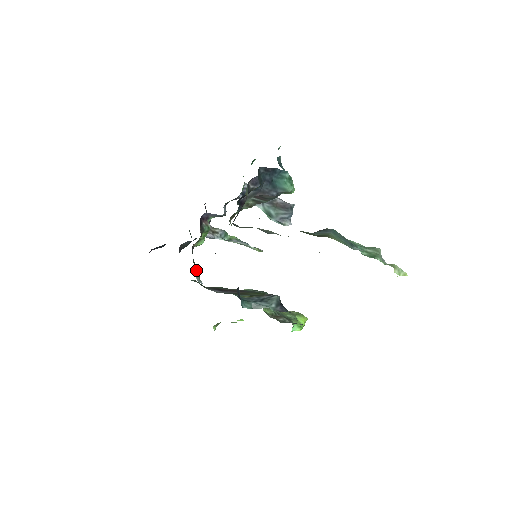
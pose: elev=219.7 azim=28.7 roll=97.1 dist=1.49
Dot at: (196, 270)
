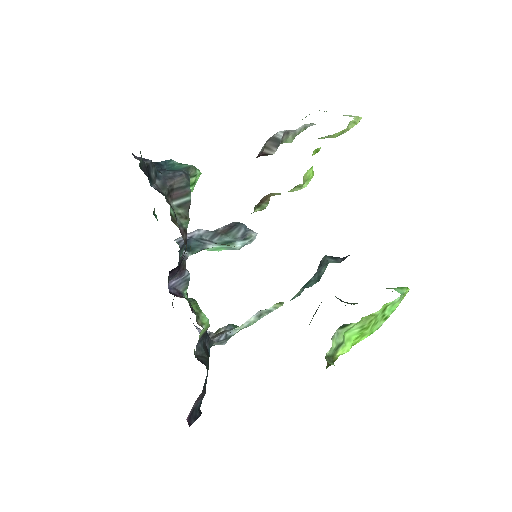
Dot at: occluded
